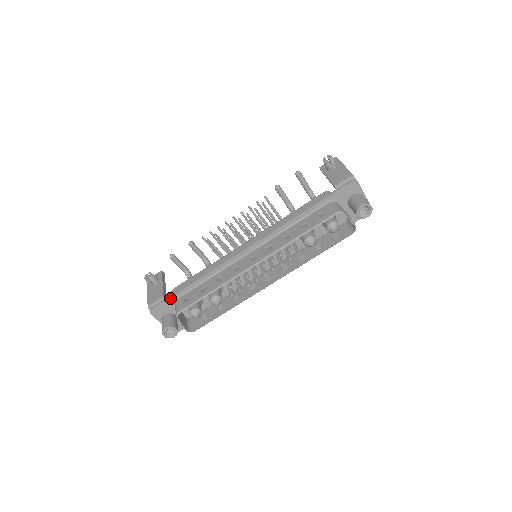
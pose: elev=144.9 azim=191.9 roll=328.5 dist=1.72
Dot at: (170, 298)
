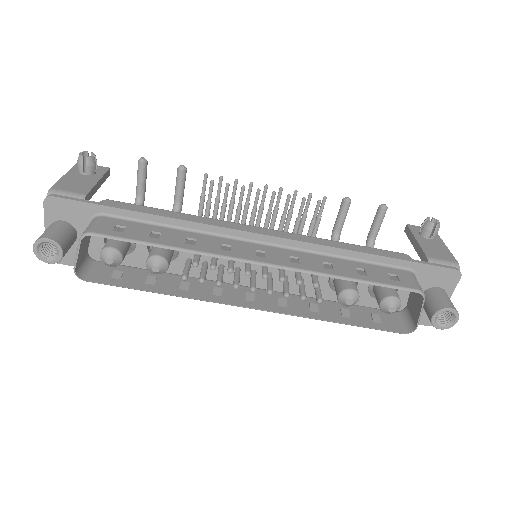
Dot at: (95, 205)
